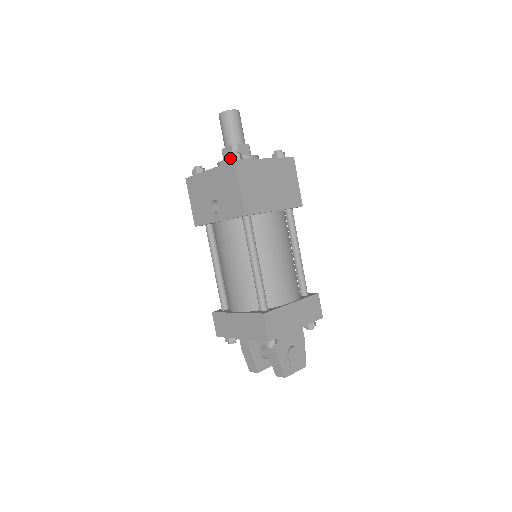
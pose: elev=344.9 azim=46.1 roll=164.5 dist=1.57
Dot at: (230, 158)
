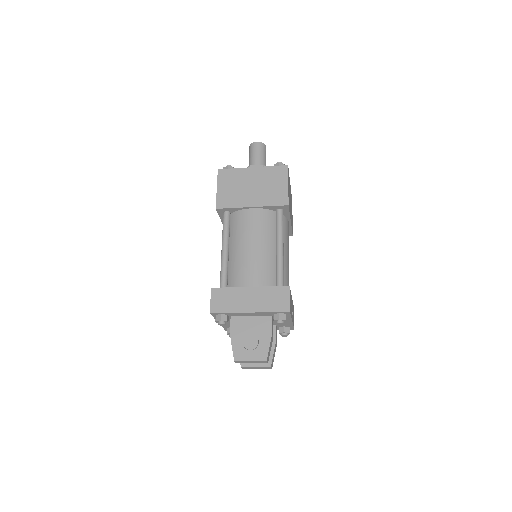
Dot at: occluded
